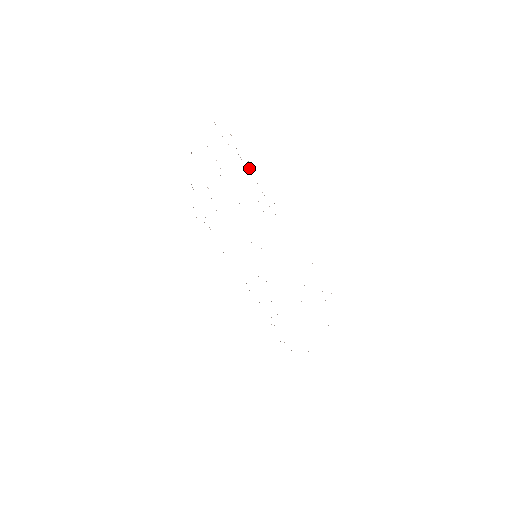
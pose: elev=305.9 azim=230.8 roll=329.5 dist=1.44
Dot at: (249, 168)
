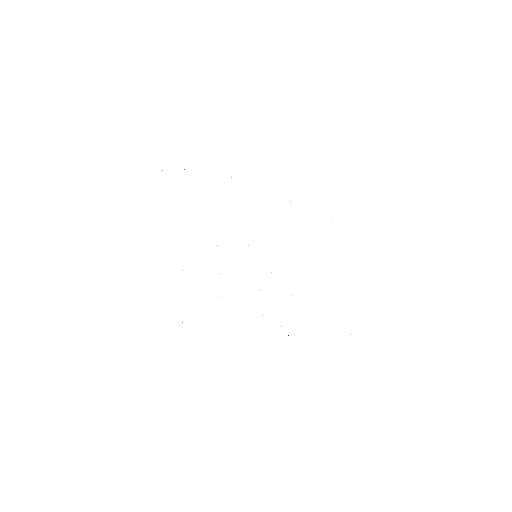
Dot at: occluded
